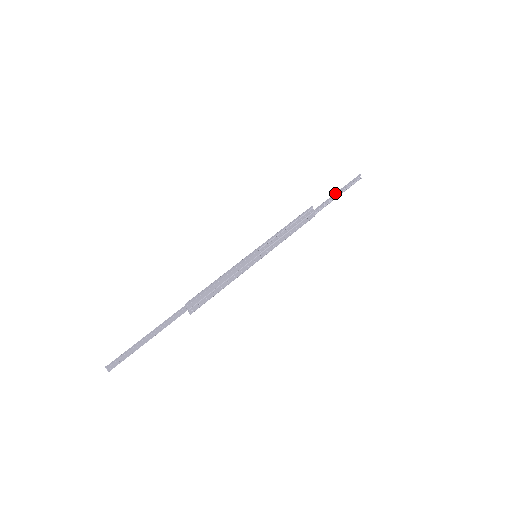
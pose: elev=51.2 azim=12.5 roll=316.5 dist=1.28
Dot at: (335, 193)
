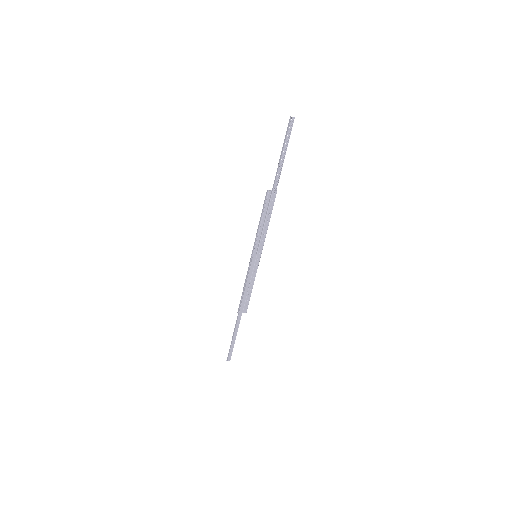
Dot at: (280, 157)
